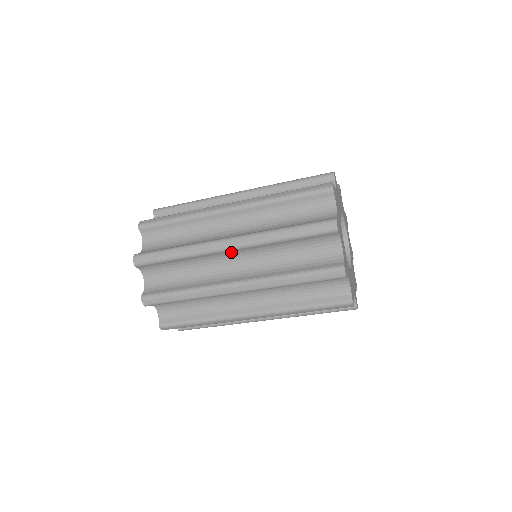
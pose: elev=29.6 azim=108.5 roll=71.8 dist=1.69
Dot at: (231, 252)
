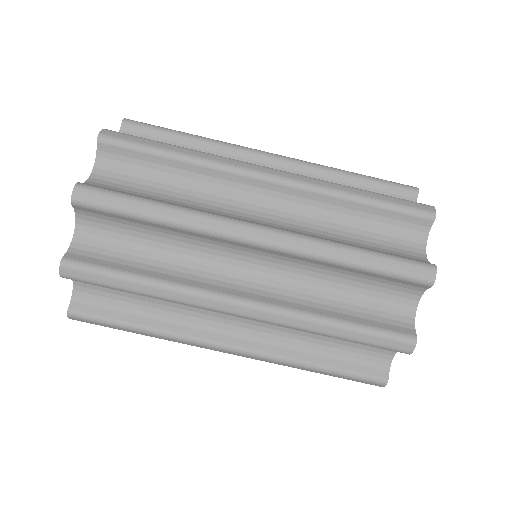
Dot at: occluded
